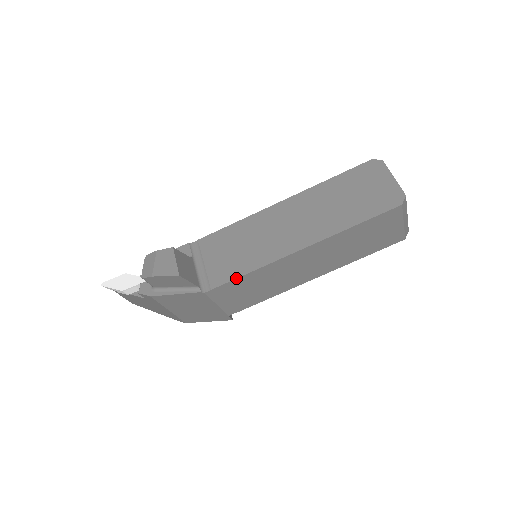
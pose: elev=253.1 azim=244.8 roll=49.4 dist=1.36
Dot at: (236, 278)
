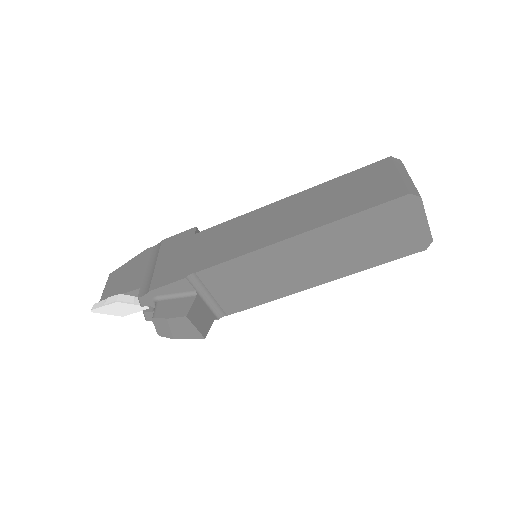
Dot at: occluded
